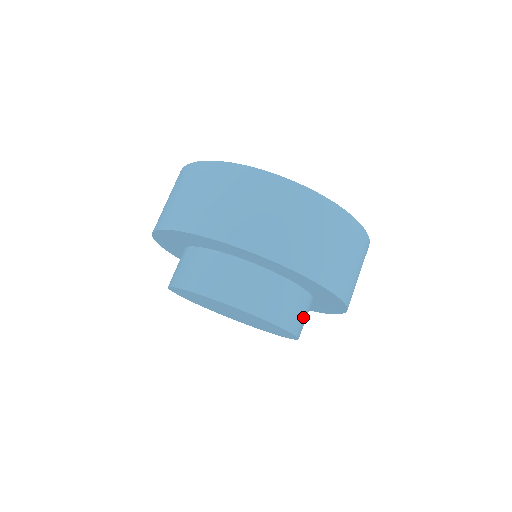
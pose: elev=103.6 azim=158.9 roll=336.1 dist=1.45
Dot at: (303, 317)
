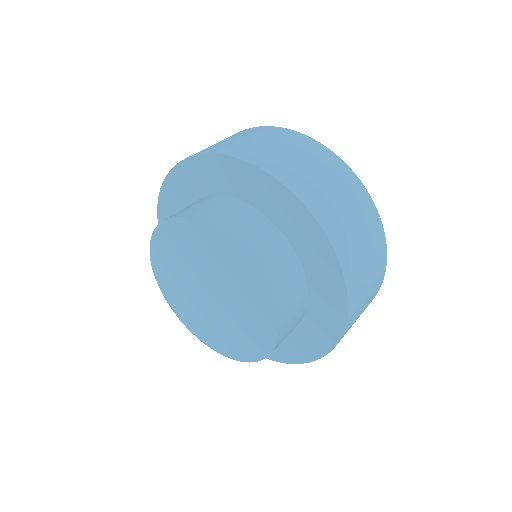
Dot at: (246, 229)
